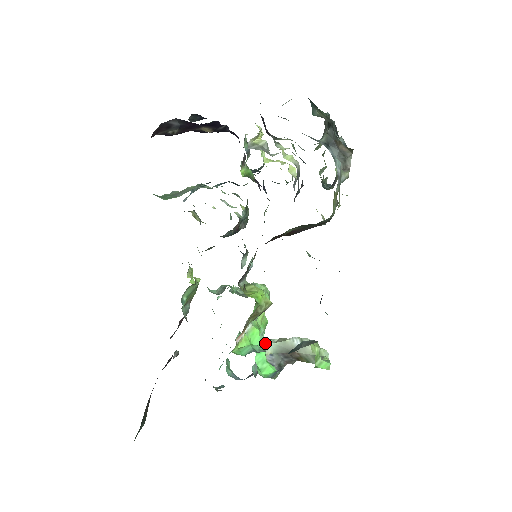
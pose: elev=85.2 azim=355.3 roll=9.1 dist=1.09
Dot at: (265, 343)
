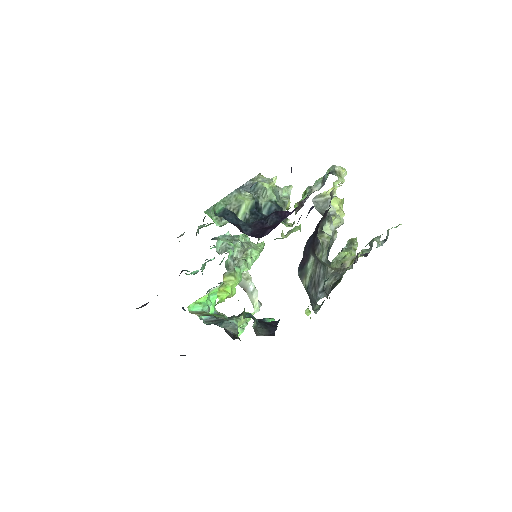
Dot at: occluded
